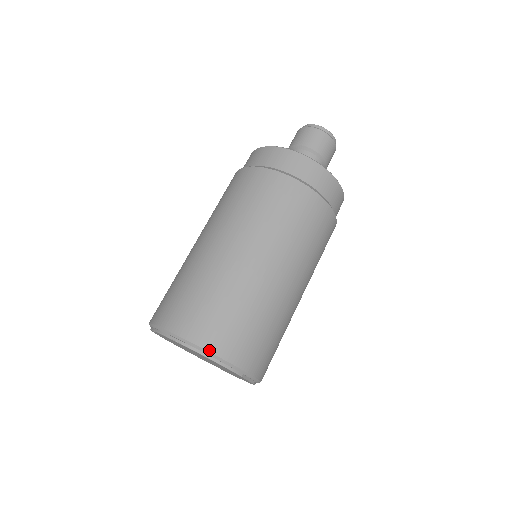
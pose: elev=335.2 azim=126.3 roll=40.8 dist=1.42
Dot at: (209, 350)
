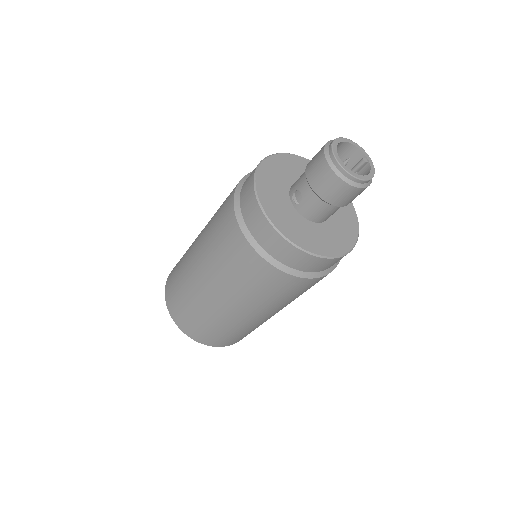
Dot at: occluded
